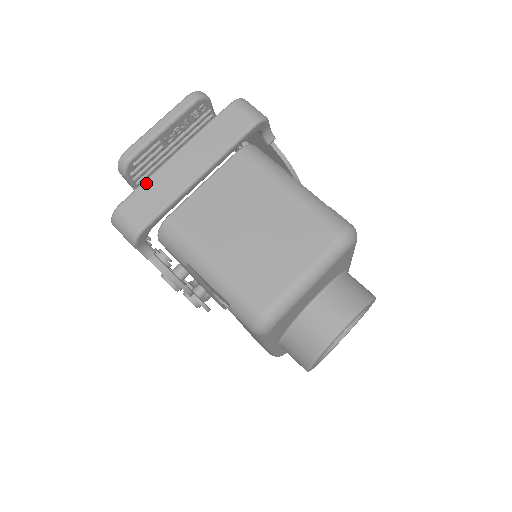
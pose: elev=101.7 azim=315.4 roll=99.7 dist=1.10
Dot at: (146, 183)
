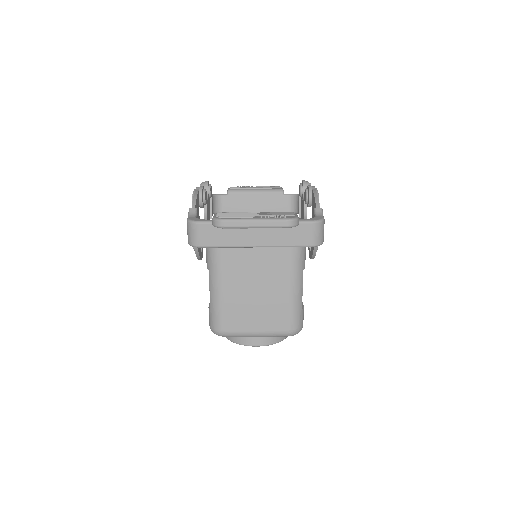
Dot at: occluded
